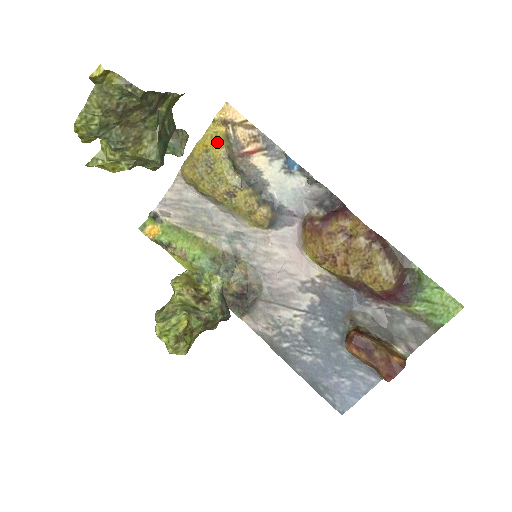
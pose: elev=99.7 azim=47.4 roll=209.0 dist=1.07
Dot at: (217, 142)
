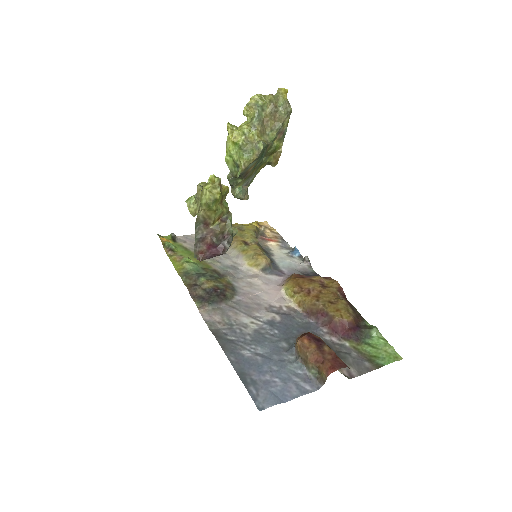
Dot at: (252, 225)
